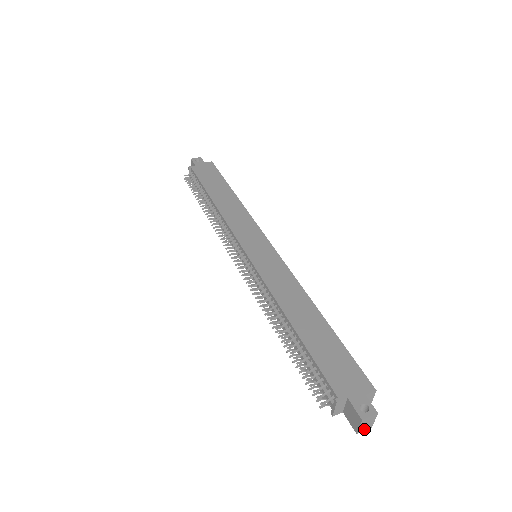
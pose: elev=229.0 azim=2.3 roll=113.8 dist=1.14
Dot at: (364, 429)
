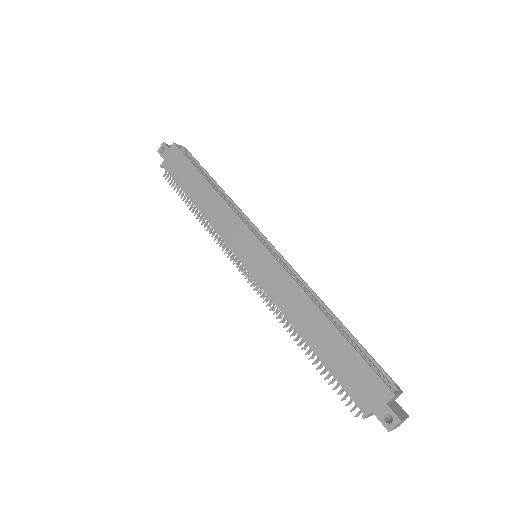
Dot at: (401, 423)
